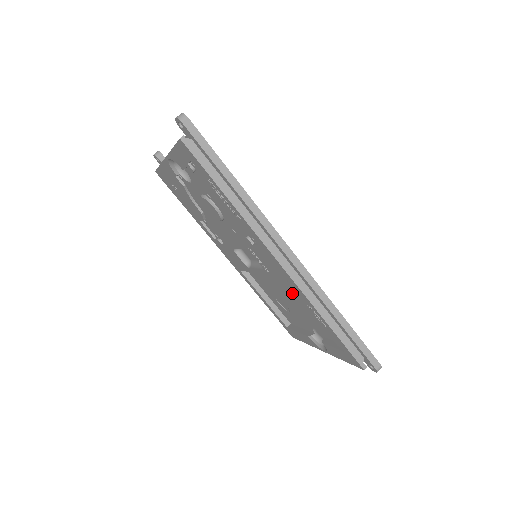
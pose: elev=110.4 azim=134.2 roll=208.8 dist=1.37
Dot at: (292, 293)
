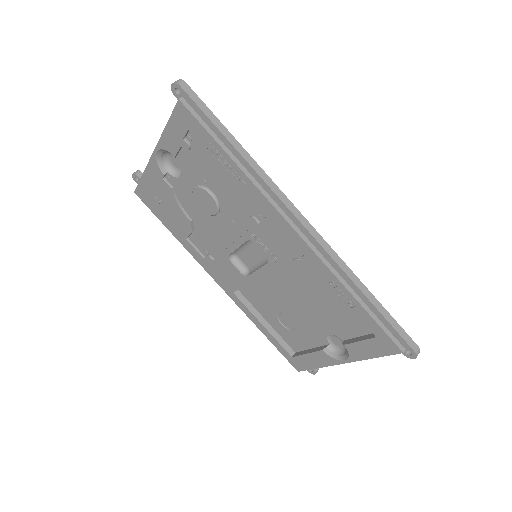
Dot at: (303, 286)
